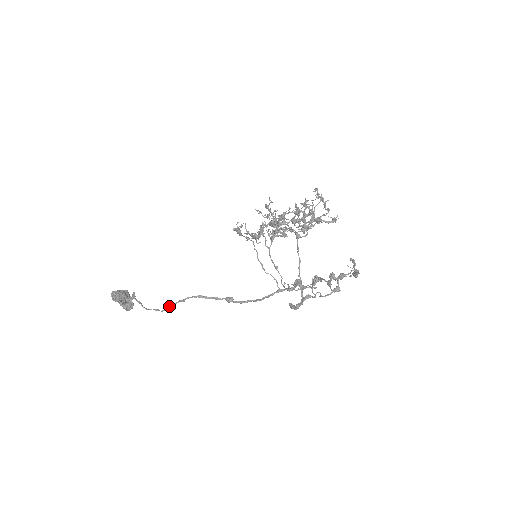
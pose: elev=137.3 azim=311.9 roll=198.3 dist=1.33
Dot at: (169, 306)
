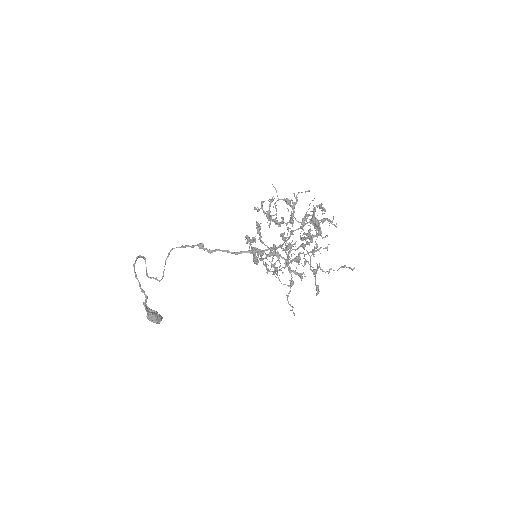
Dot at: occluded
